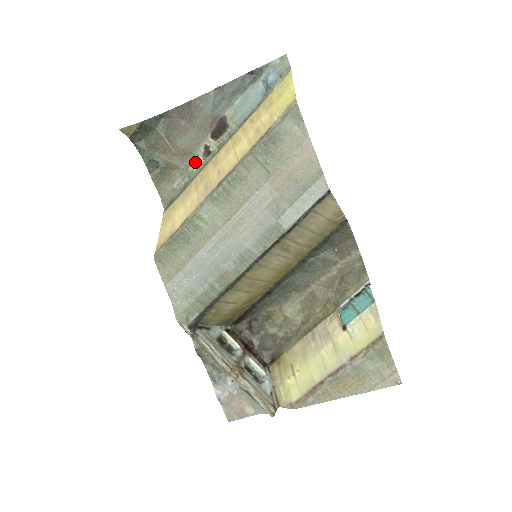
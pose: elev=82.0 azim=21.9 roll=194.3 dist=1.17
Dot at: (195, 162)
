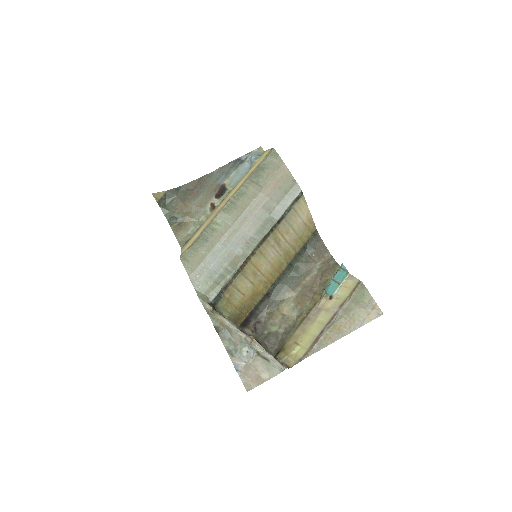
Dot at: (204, 214)
